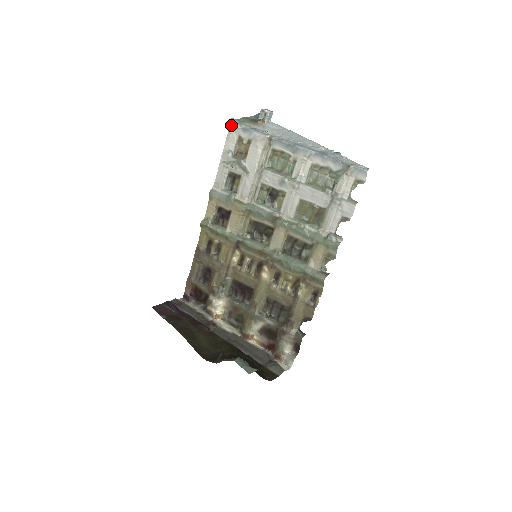
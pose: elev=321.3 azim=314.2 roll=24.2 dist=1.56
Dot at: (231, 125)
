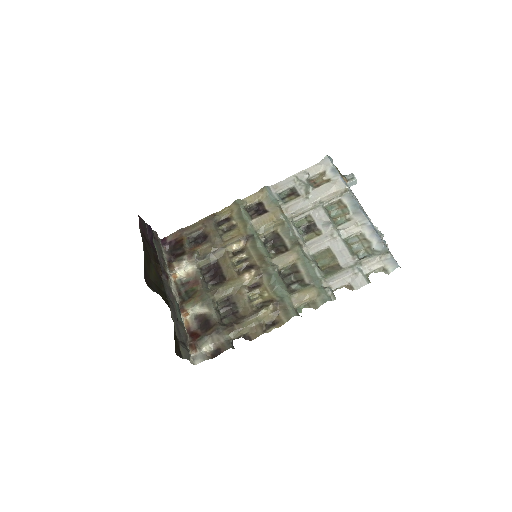
Dot at: (327, 159)
